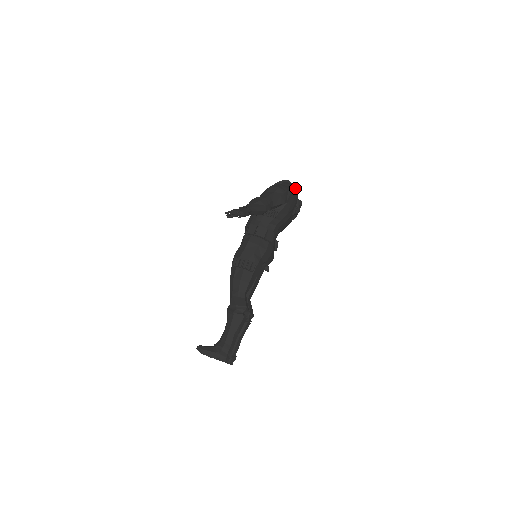
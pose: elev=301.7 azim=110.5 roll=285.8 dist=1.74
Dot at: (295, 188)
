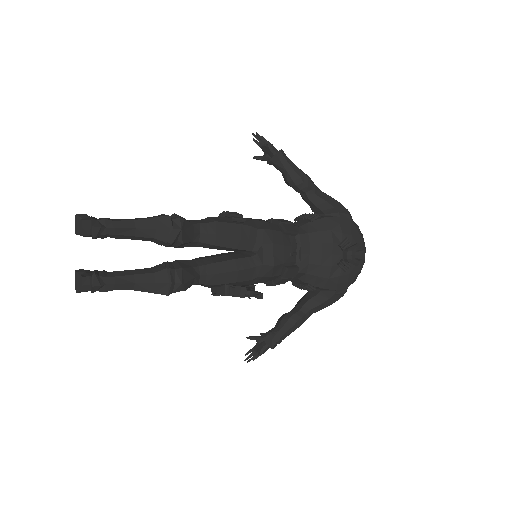
Dot at: (362, 235)
